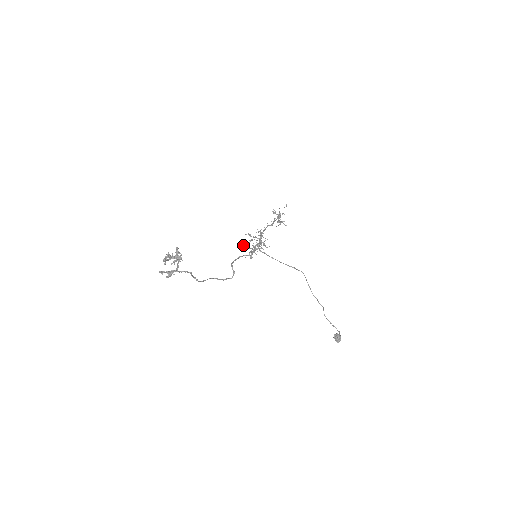
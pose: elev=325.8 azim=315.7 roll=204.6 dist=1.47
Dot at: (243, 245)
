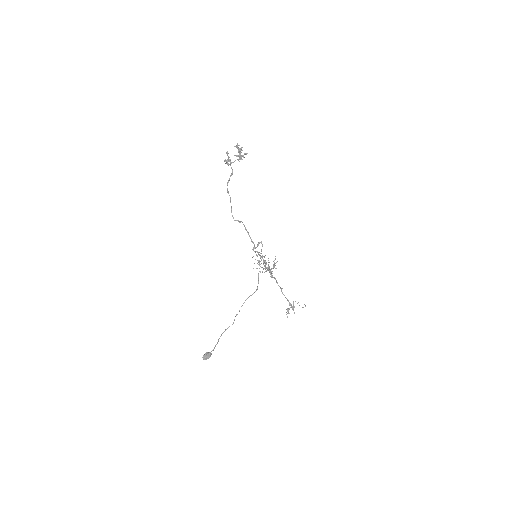
Dot at: (260, 253)
